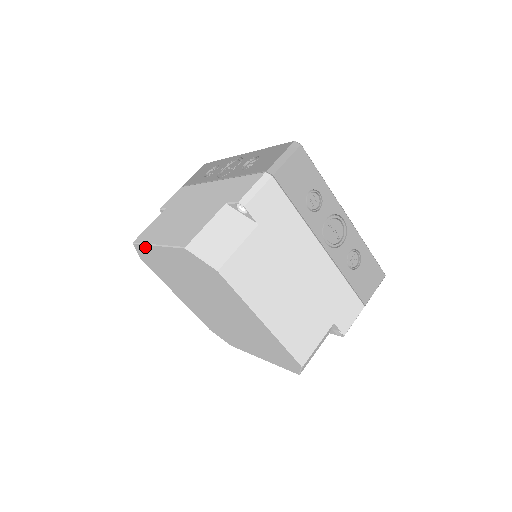
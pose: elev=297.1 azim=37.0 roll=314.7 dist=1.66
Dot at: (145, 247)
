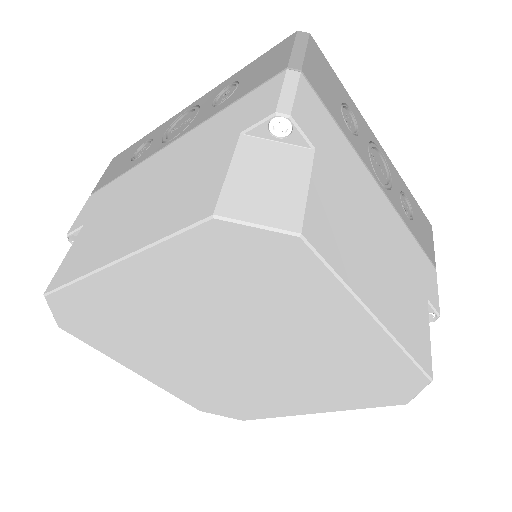
Dot at: (80, 286)
